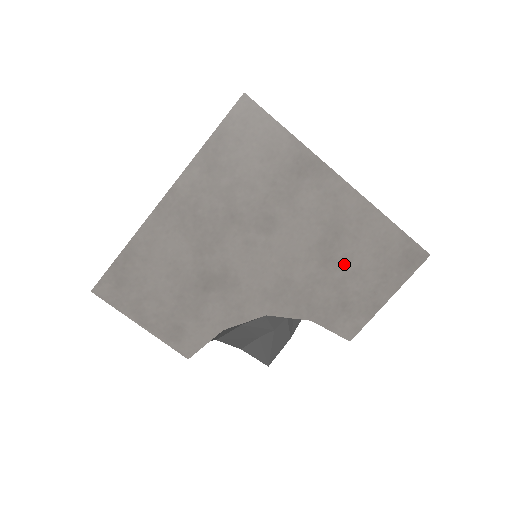
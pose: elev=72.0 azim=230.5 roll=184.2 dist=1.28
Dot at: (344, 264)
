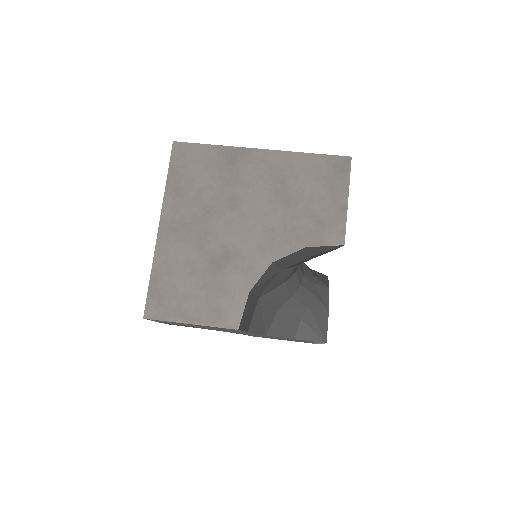
Dot at: (300, 197)
